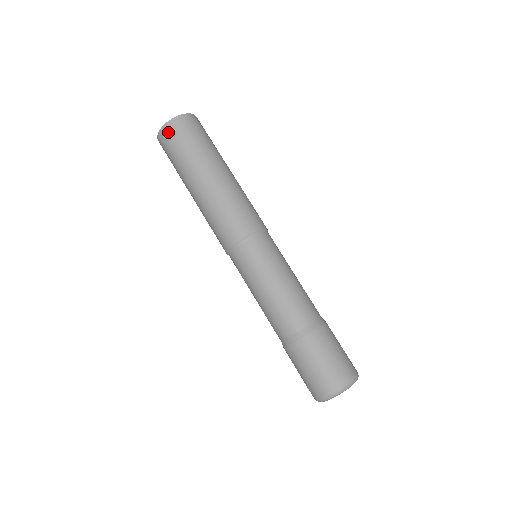
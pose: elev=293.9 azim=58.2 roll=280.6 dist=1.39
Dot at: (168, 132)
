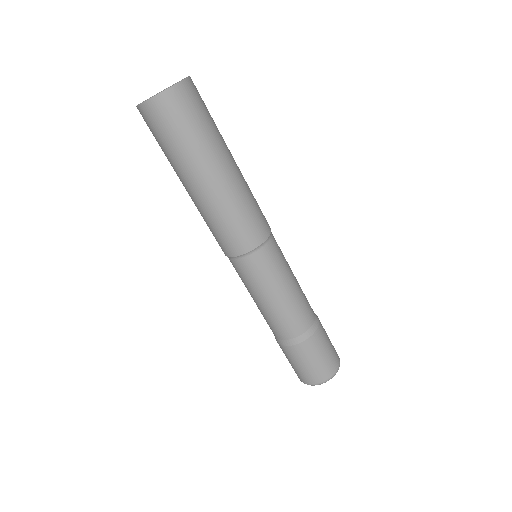
Dot at: (152, 112)
